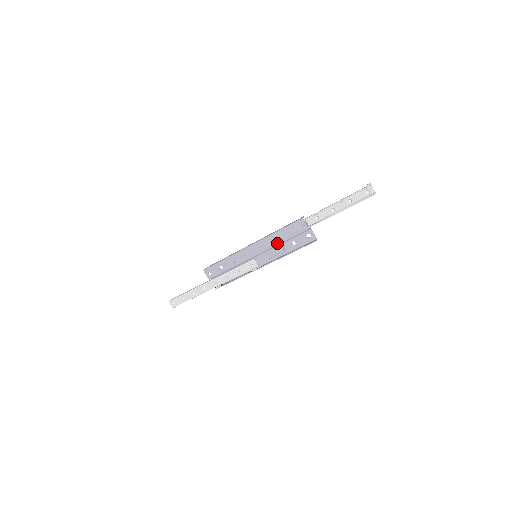
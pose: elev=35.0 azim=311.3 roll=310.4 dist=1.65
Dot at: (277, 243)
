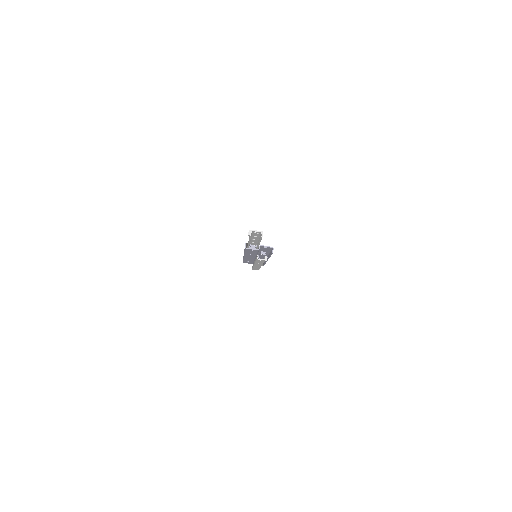
Dot at: (254, 255)
